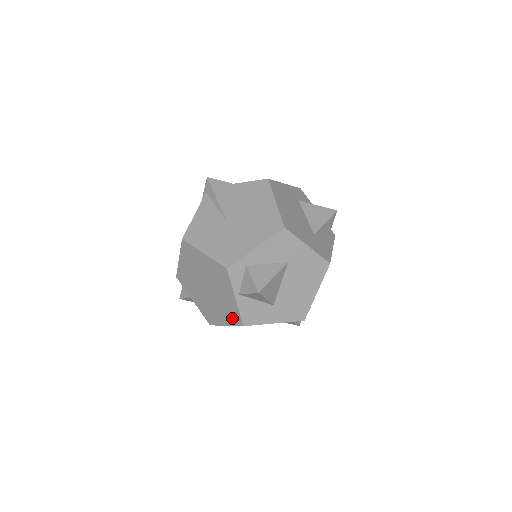
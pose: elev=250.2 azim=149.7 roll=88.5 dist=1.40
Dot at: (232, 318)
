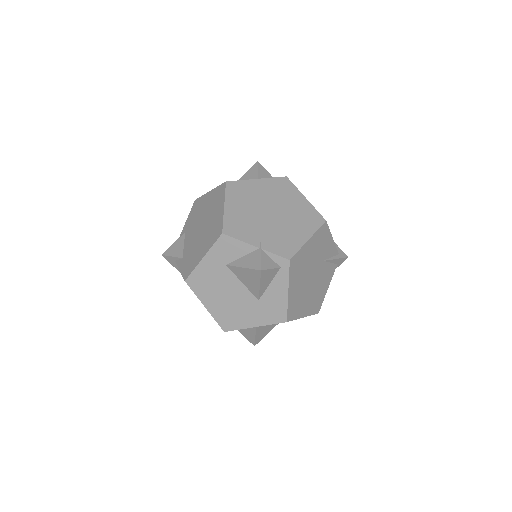
Dot at: occluded
